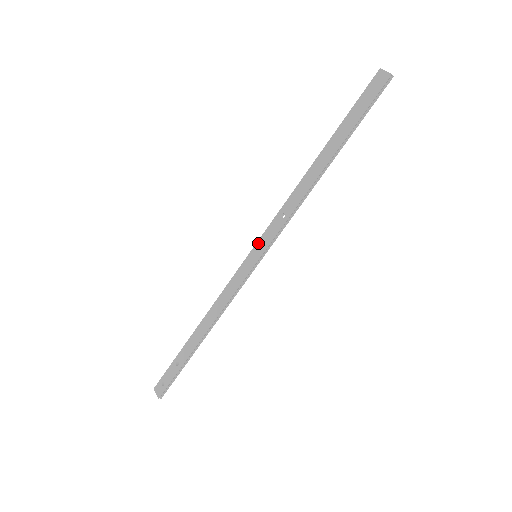
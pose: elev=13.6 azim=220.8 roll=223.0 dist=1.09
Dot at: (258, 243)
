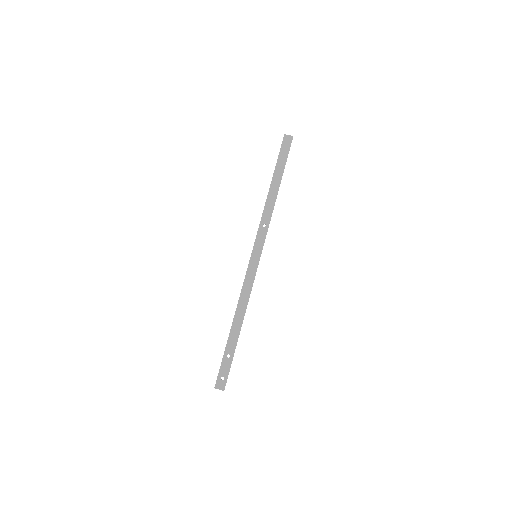
Dot at: (254, 247)
